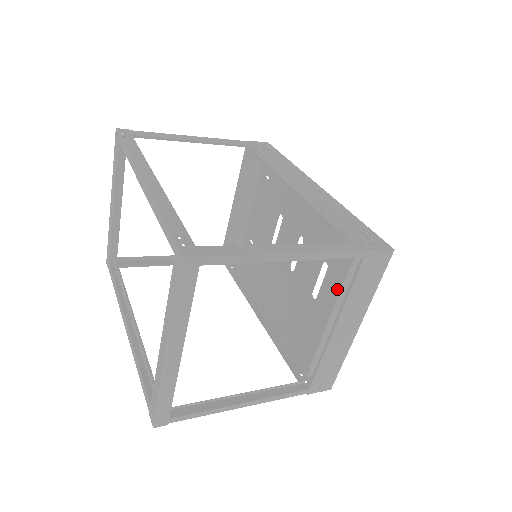
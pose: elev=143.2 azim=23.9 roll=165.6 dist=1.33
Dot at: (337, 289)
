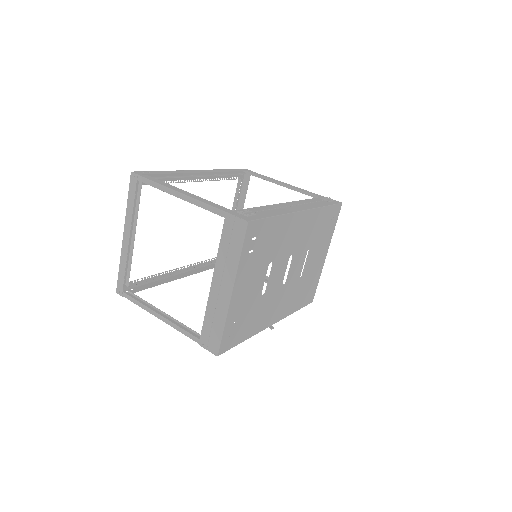
Dot at: (256, 276)
